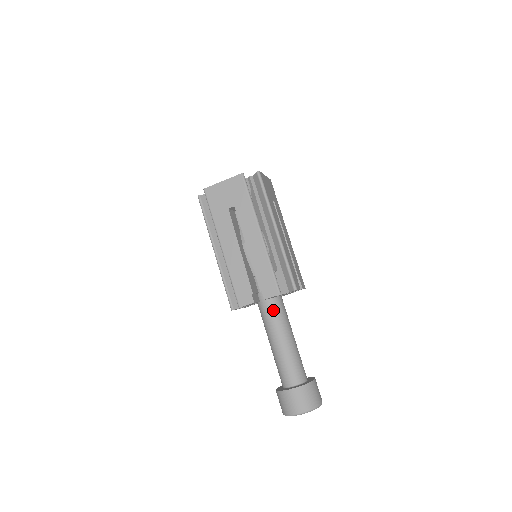
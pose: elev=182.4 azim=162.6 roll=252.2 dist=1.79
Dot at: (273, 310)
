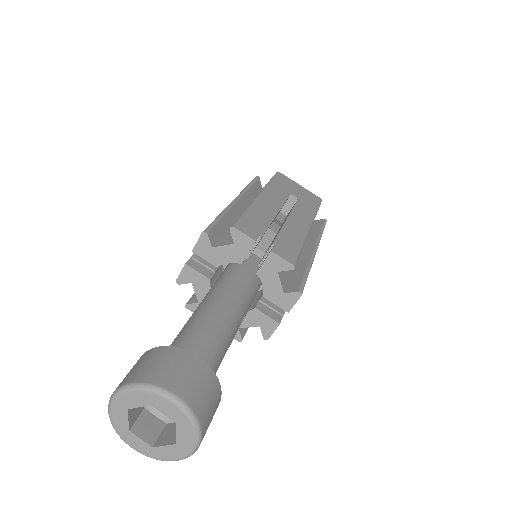
Dot at: (246, 287)
